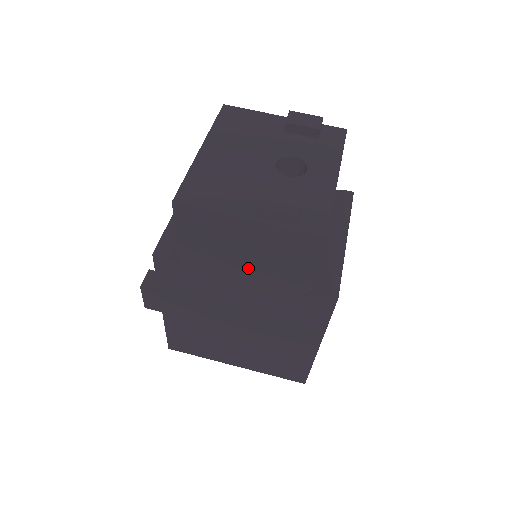
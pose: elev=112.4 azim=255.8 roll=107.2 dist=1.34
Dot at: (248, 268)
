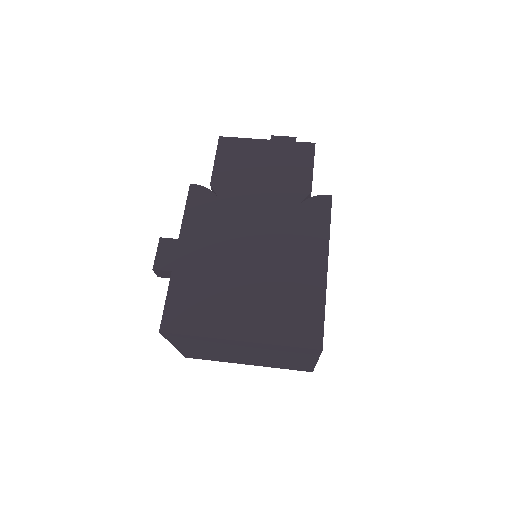
Dot at: (264, 180)
